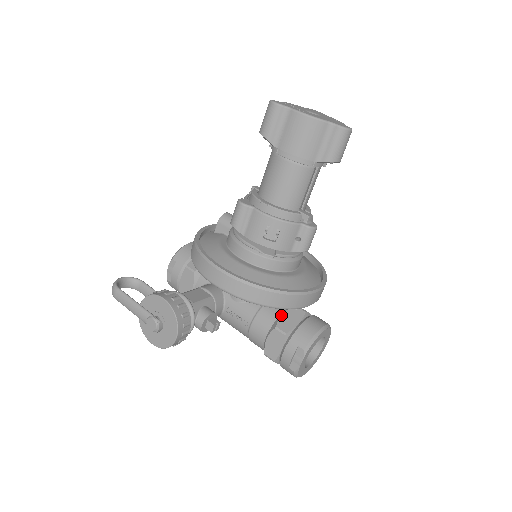
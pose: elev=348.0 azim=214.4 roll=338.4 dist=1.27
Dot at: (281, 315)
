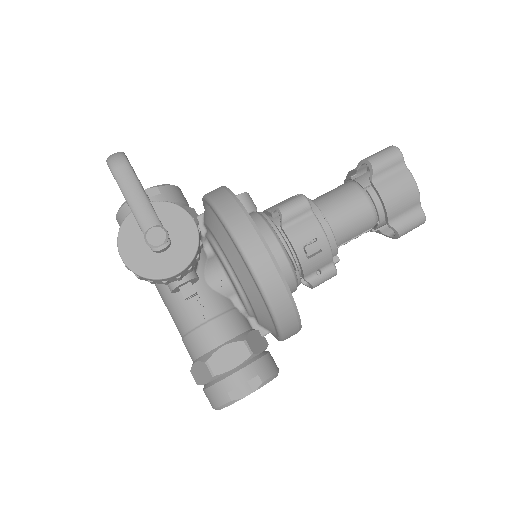
Dot at: (250, 331)
